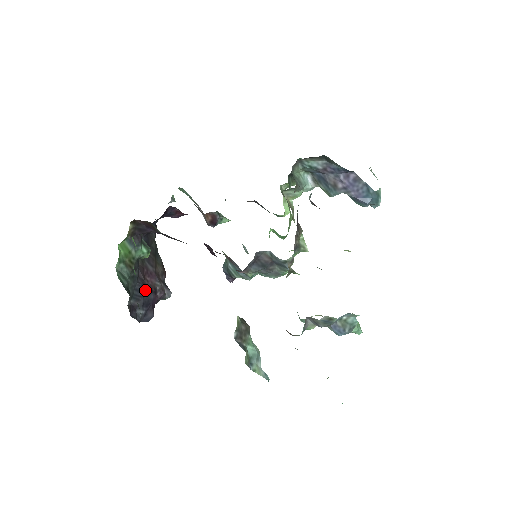
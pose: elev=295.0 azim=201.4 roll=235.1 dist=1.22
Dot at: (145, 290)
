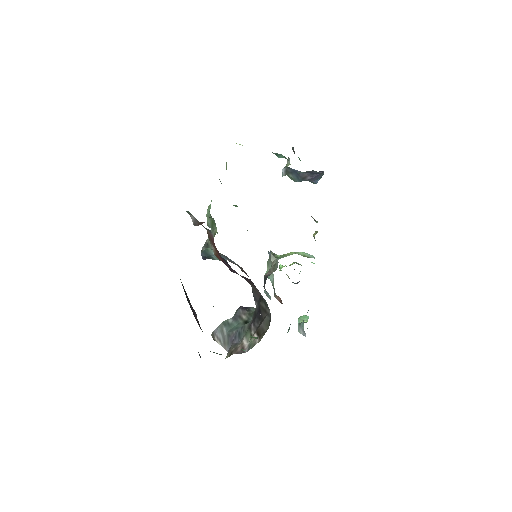
Dot at: occluded
